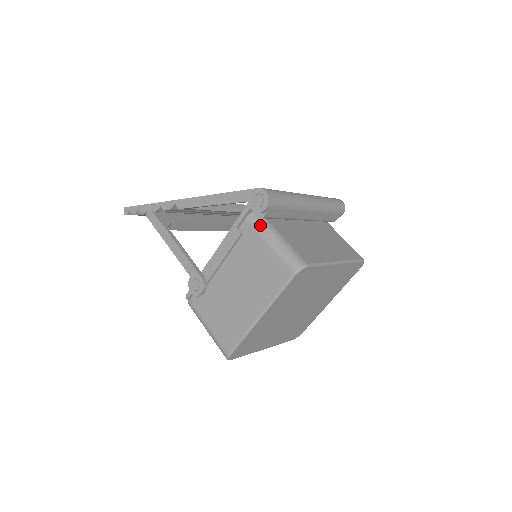
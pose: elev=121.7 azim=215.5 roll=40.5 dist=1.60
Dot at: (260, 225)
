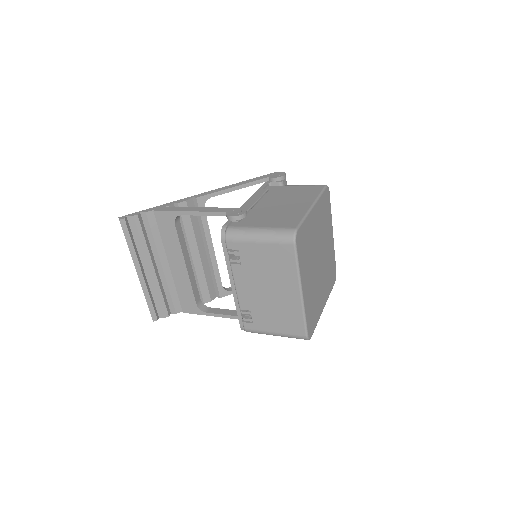
Dot at: occluded
